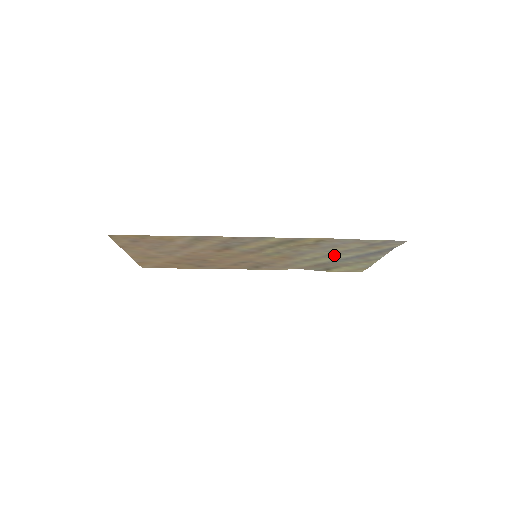
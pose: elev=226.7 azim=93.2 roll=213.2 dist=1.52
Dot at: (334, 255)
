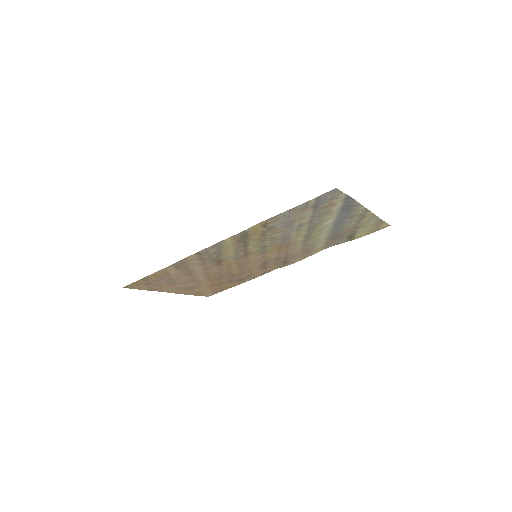
Dot at: (315, 227)
